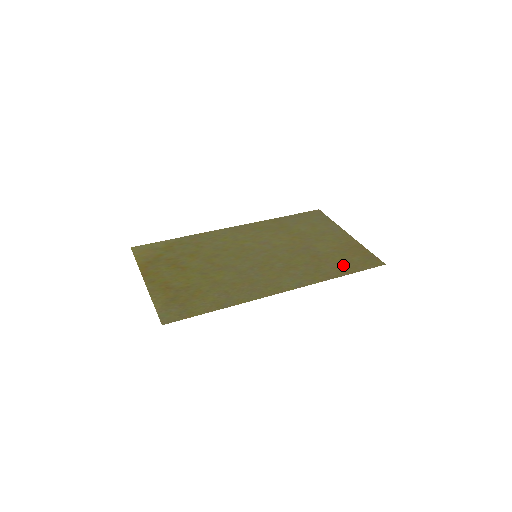
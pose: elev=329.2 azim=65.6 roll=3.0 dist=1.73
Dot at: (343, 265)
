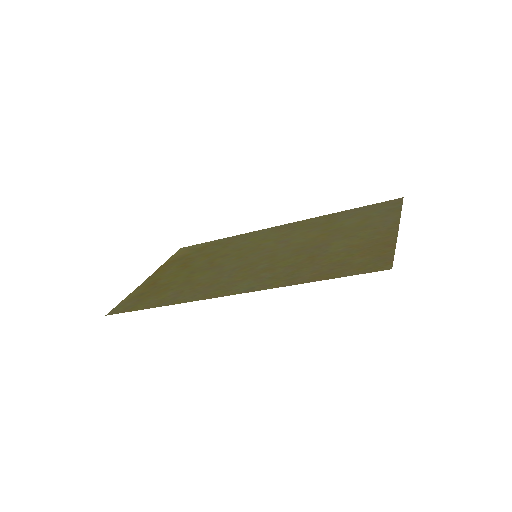
Dot at: (330, 268)
